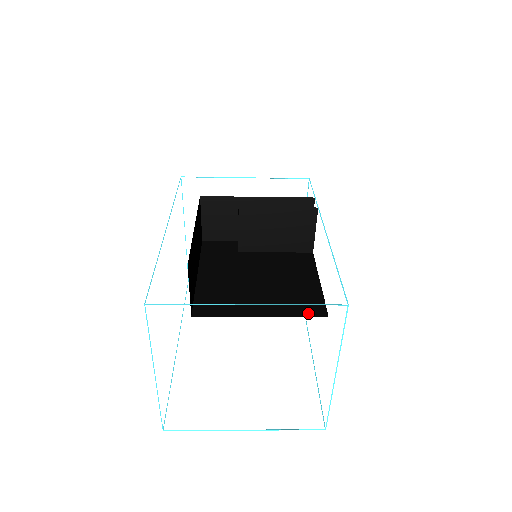
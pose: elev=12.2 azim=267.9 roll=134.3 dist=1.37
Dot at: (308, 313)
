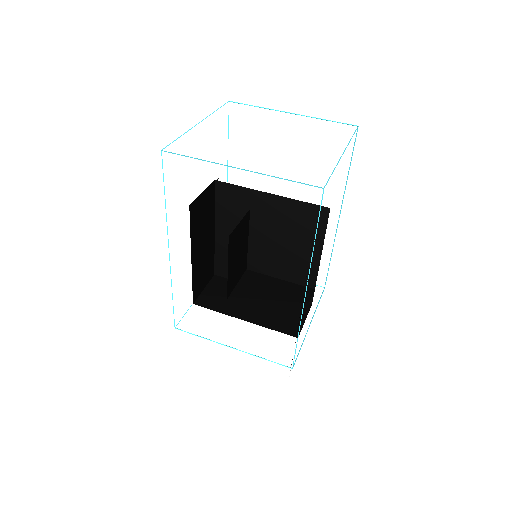
Dot at: occluded
